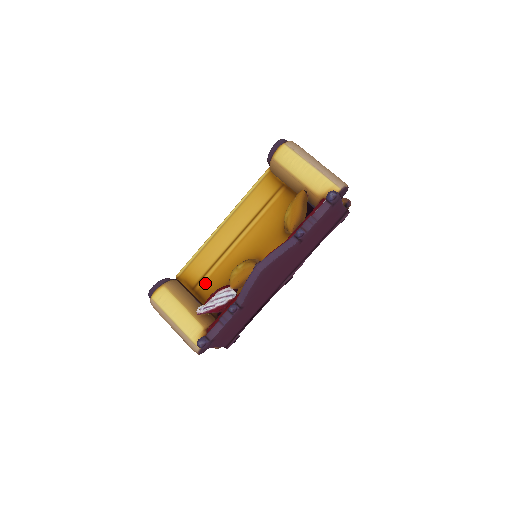
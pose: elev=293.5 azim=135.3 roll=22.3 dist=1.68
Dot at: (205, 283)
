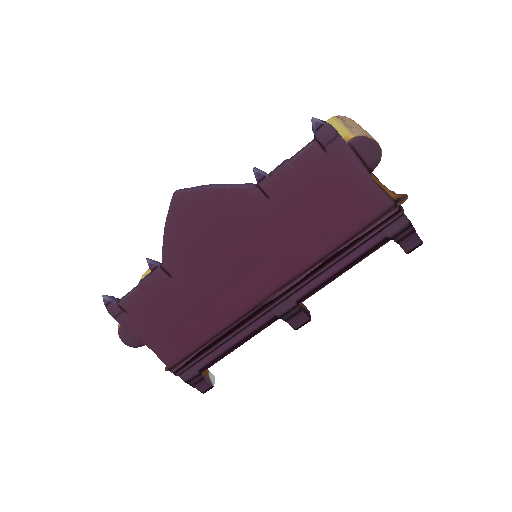
Dot at: occluded
